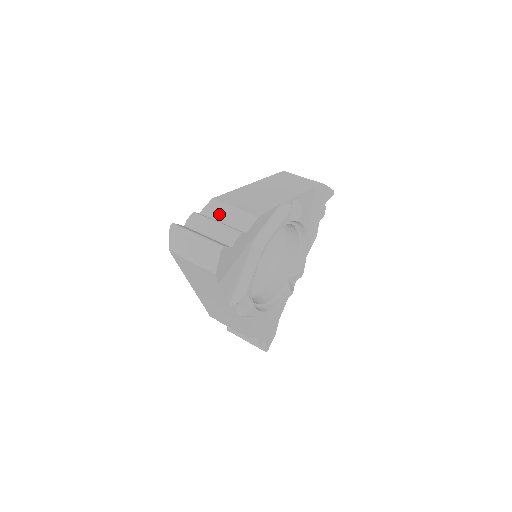
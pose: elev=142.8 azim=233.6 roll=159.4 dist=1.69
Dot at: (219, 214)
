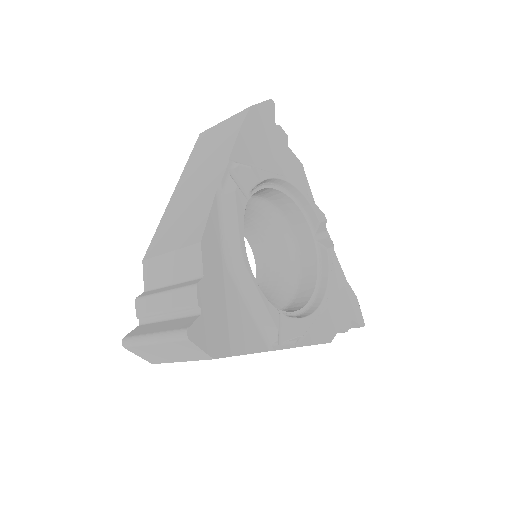
Dot at: occluded
